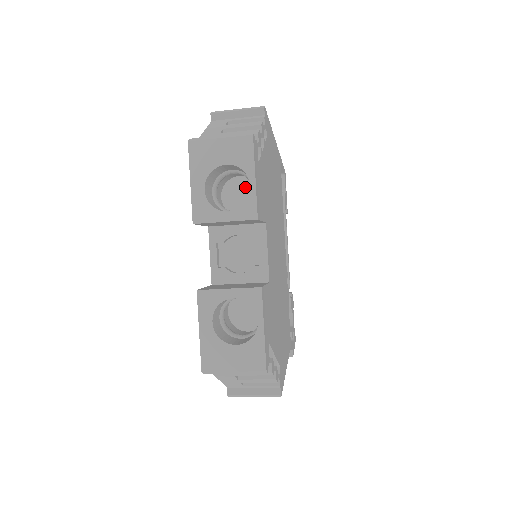
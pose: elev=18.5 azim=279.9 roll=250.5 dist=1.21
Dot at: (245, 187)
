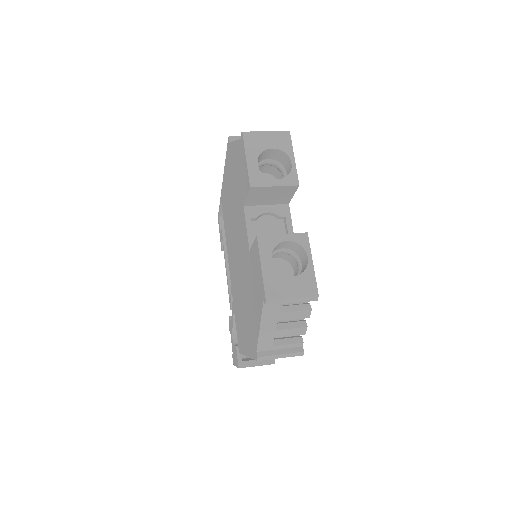
Dot at: occluded
